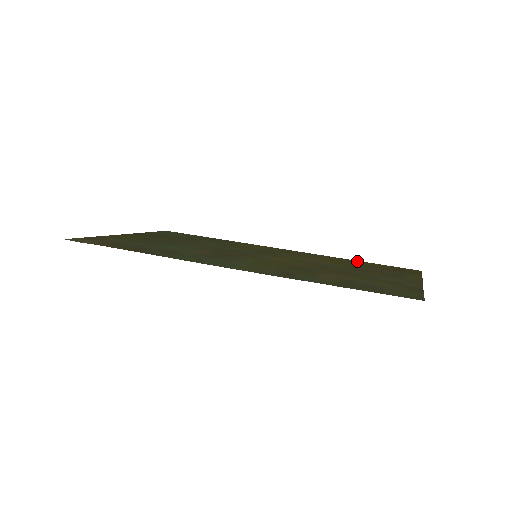
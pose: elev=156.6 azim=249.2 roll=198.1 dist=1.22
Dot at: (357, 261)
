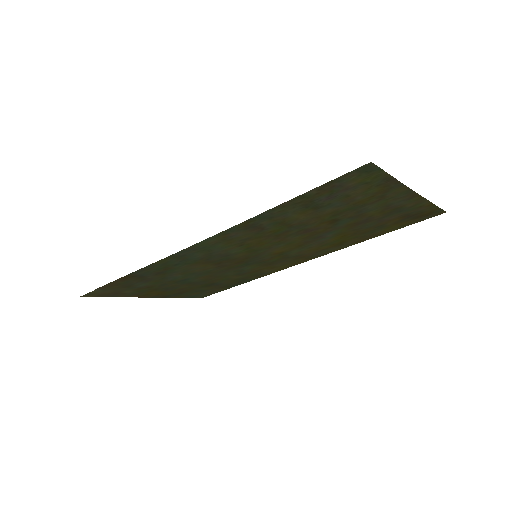
Dot at: (376, 235)
